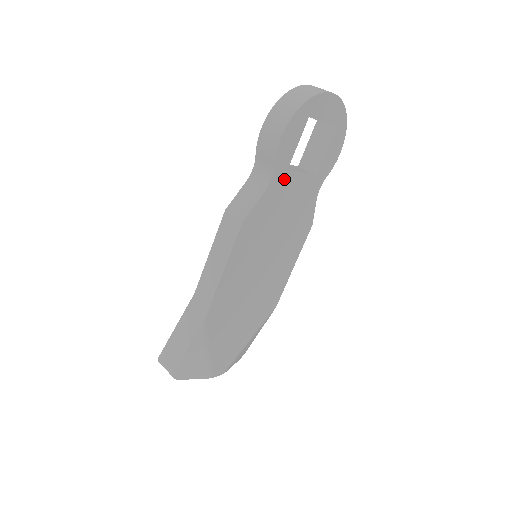
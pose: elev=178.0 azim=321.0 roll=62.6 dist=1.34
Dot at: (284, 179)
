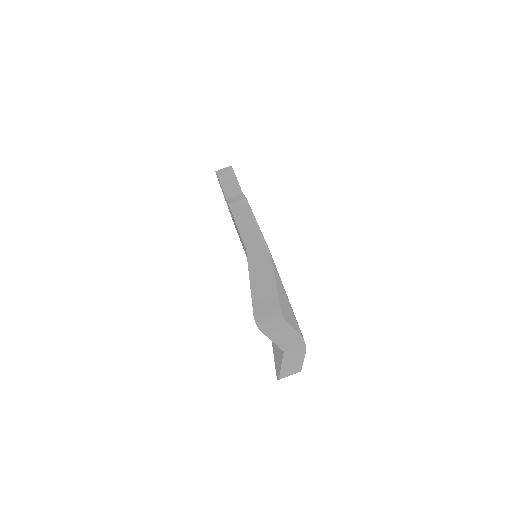
Dot at: occluded
